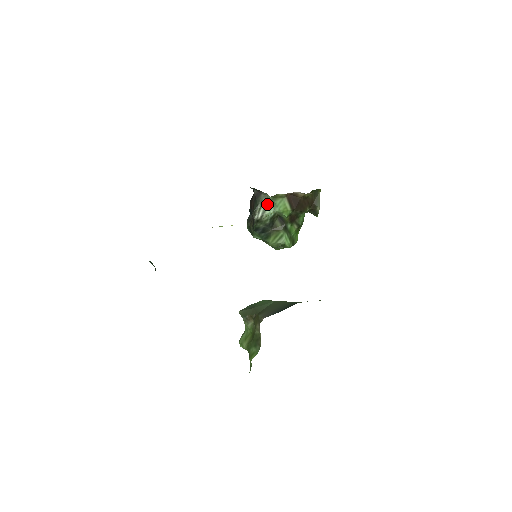
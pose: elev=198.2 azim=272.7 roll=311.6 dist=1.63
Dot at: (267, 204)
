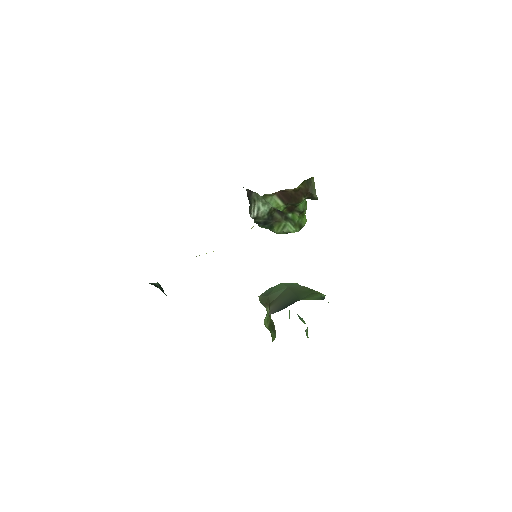
Dot at: (260, 202)
